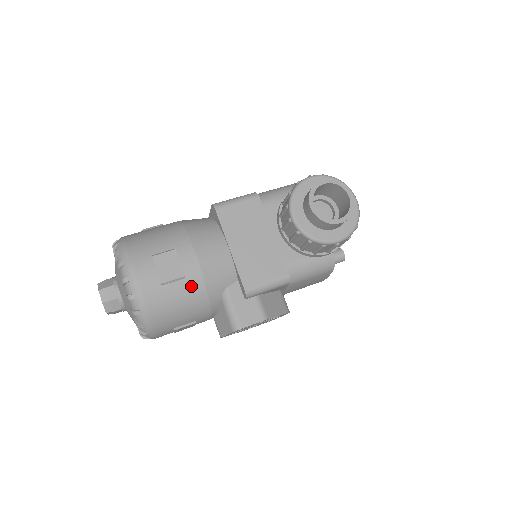
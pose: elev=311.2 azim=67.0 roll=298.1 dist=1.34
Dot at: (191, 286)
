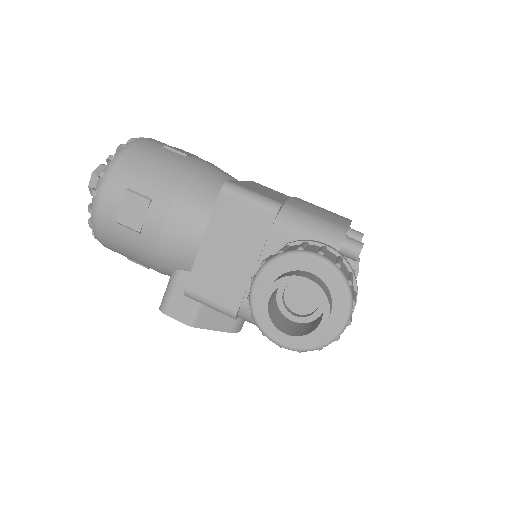
Dot at: (143, 244)
